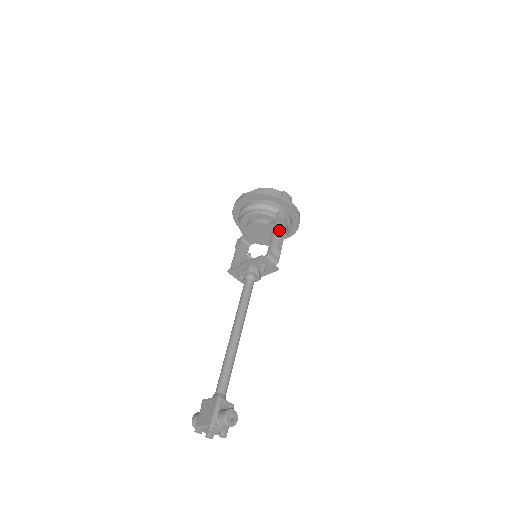
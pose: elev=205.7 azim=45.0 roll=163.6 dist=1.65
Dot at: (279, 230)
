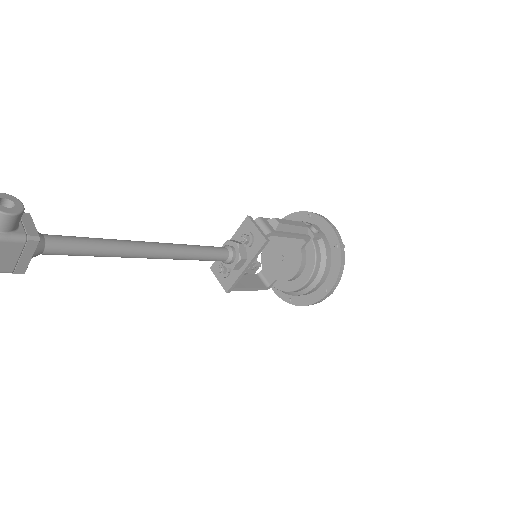
Dot at: occluded
